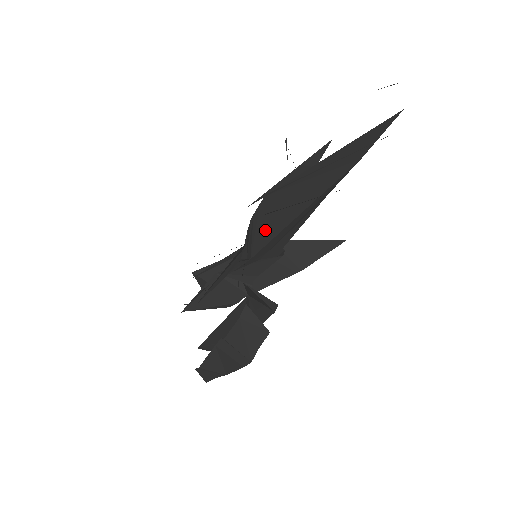
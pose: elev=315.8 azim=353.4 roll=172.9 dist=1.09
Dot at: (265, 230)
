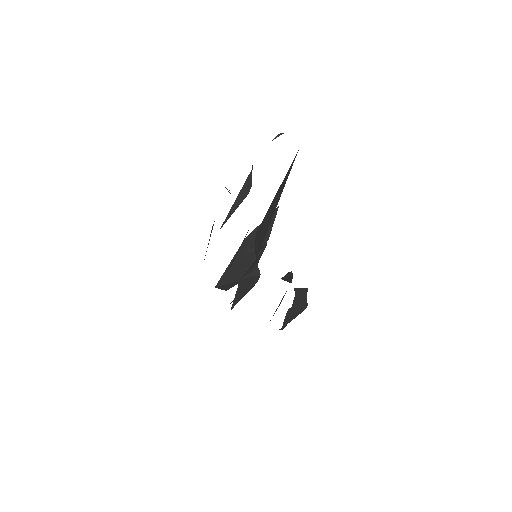
Dot at: (259, 244)
